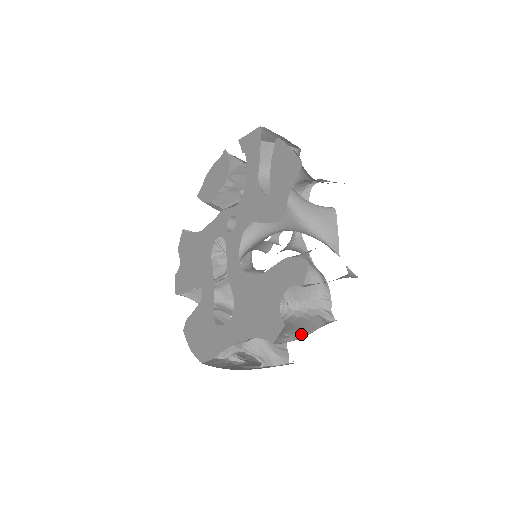
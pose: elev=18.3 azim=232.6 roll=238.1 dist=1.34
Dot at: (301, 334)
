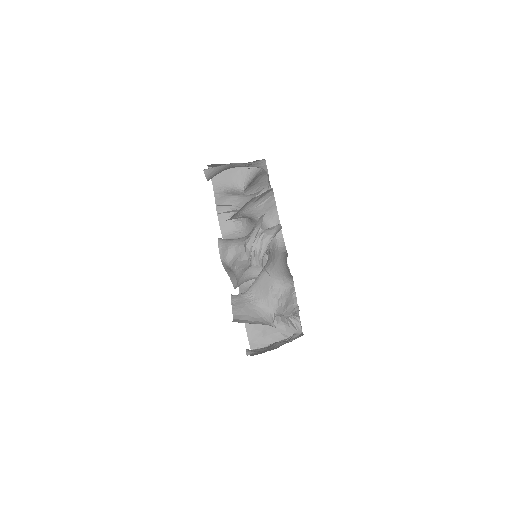
Dot at: occluded
